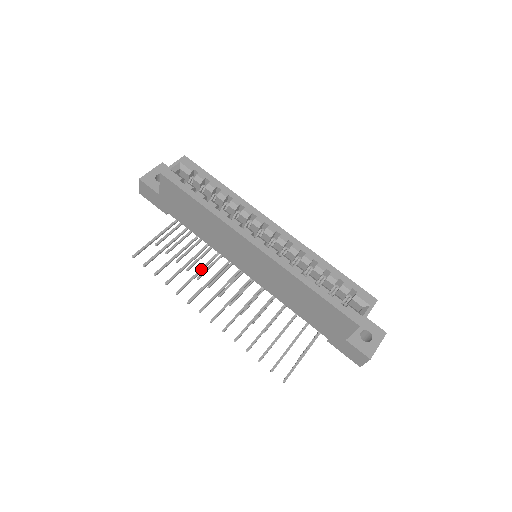
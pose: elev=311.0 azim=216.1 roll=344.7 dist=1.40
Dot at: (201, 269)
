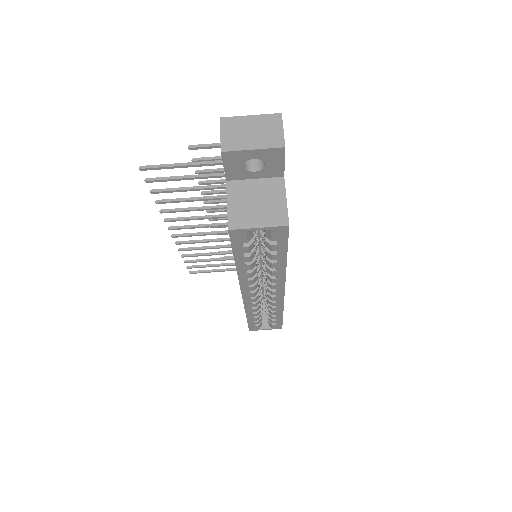
Dot at: (207, 209)
